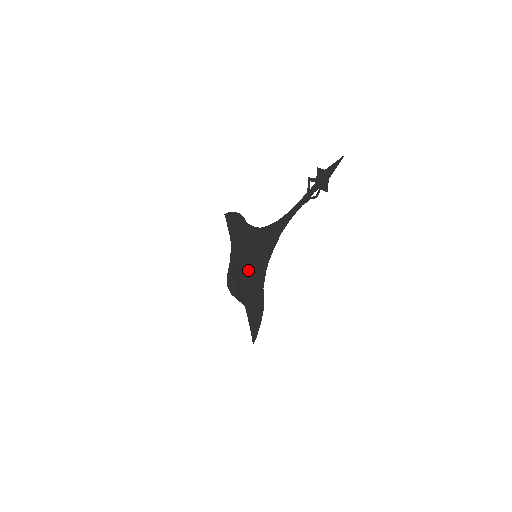
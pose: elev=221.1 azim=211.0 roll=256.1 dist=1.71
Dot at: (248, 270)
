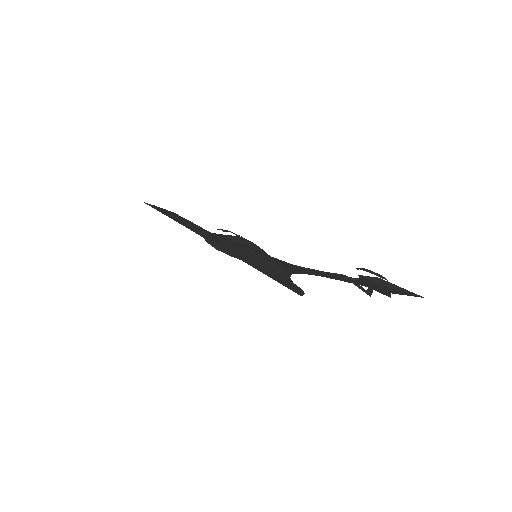
Dot at: occluded
